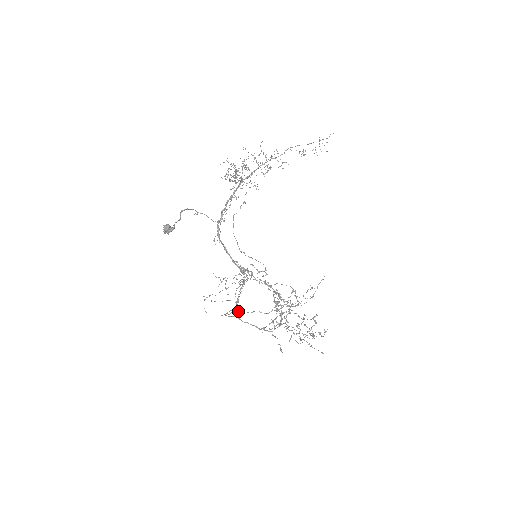
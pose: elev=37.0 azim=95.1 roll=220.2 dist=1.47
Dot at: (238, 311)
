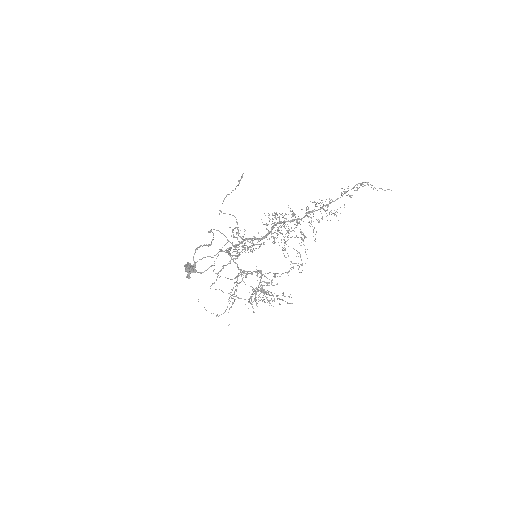
Dot at: occluded
